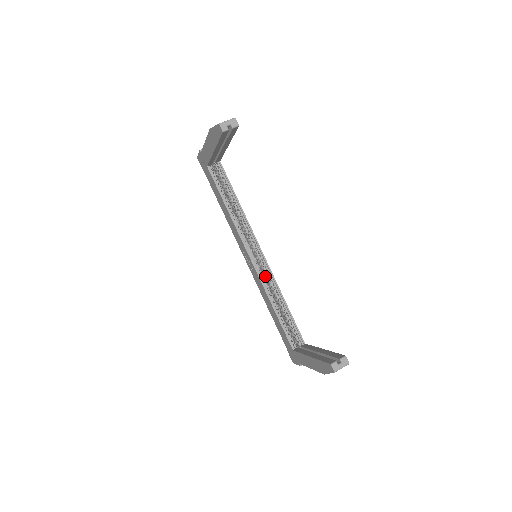
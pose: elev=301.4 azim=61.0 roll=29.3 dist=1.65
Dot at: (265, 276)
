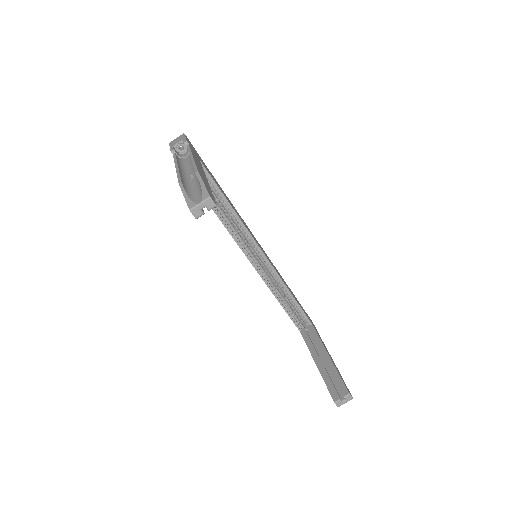
Dot at: occluded
